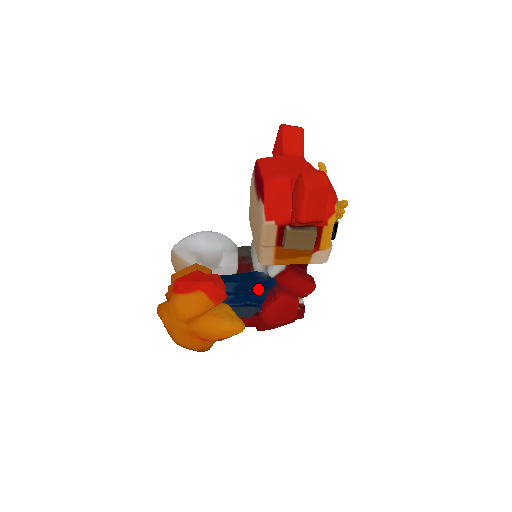
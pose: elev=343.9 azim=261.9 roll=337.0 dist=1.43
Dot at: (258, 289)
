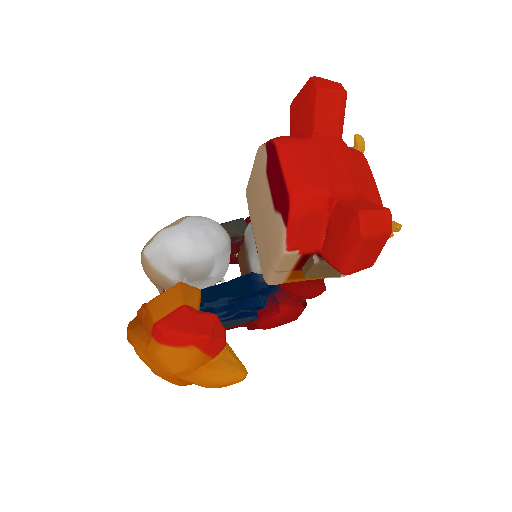
Dot at: (256, 295)
